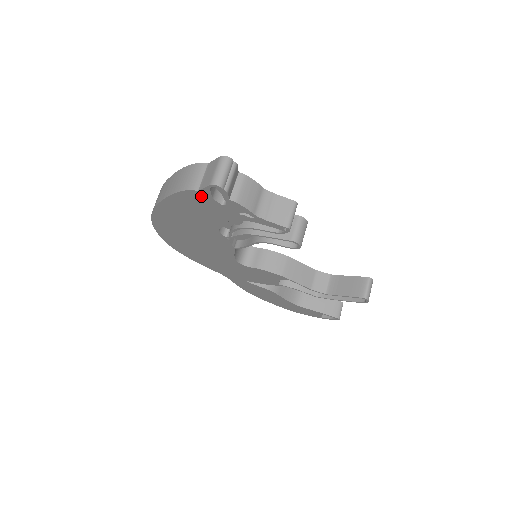
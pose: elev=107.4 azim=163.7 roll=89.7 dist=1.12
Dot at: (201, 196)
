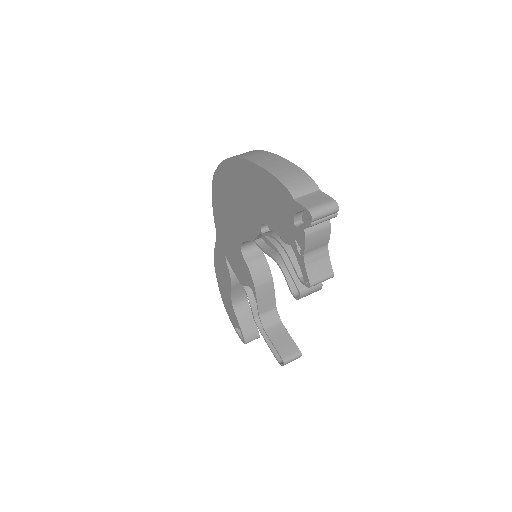
Dot at: (290, 202)
